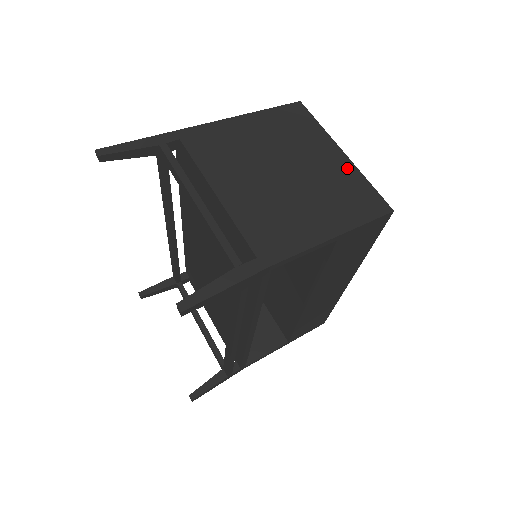
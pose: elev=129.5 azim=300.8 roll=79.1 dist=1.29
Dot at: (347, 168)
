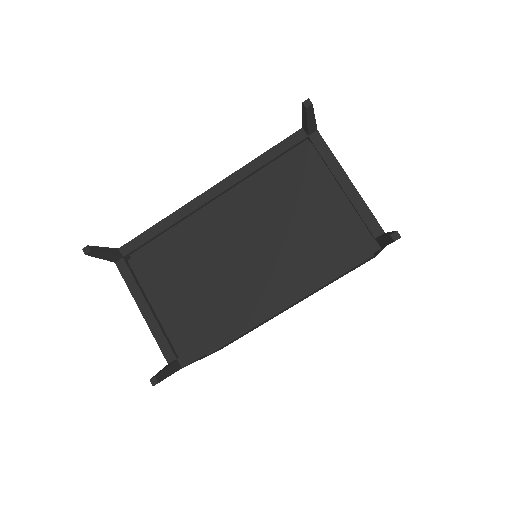
Dot at: occluded
